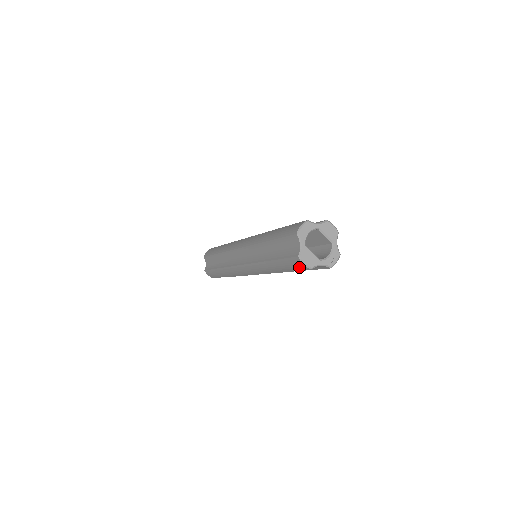
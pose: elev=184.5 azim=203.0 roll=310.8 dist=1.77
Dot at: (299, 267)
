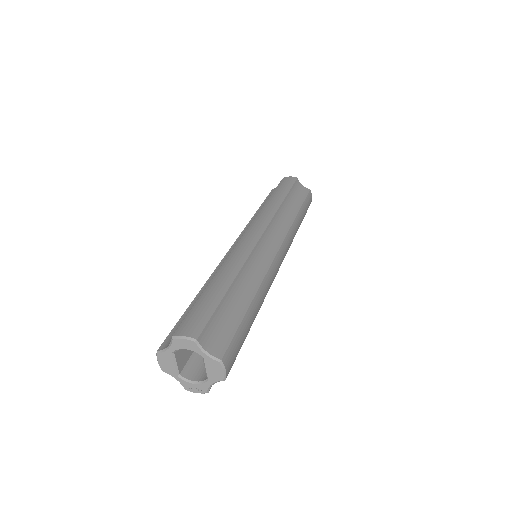
Dot at: occluded
